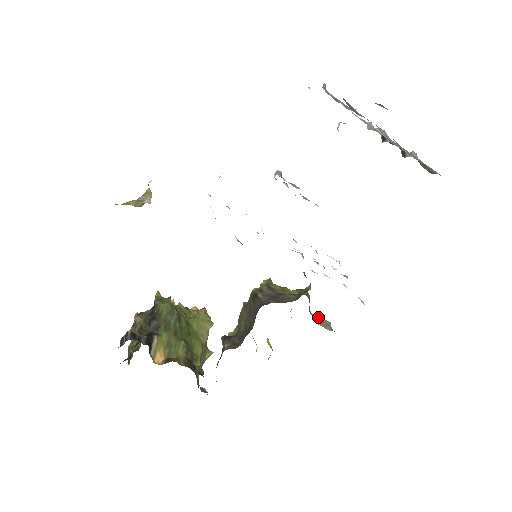
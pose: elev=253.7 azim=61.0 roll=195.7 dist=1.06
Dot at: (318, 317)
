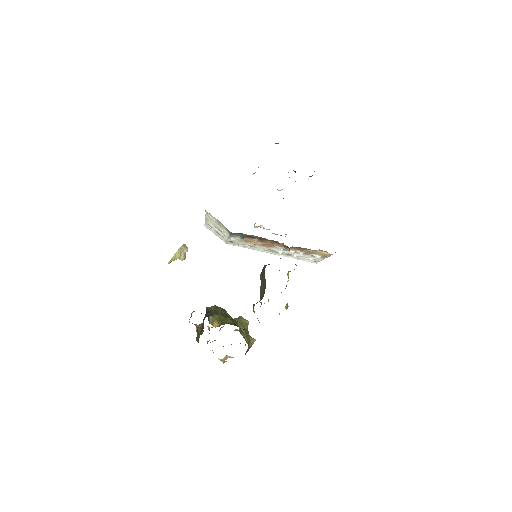
Dot at: occluded
